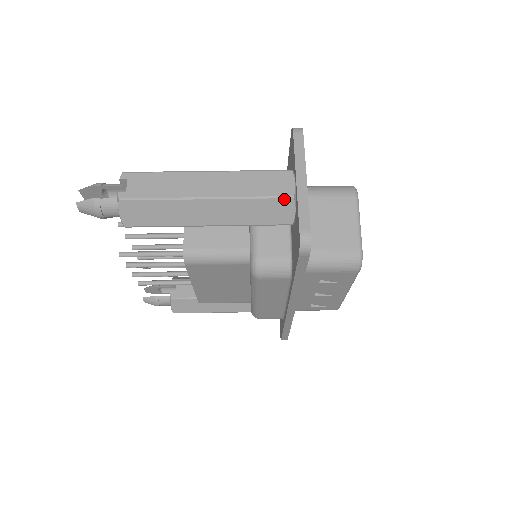
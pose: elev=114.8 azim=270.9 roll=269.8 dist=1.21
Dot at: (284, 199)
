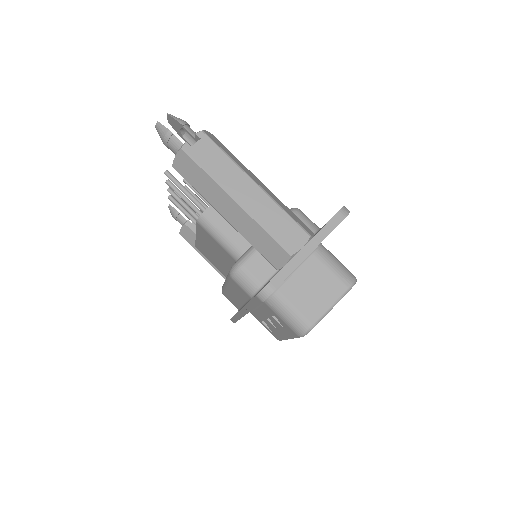
Dot at: (284, 250)
